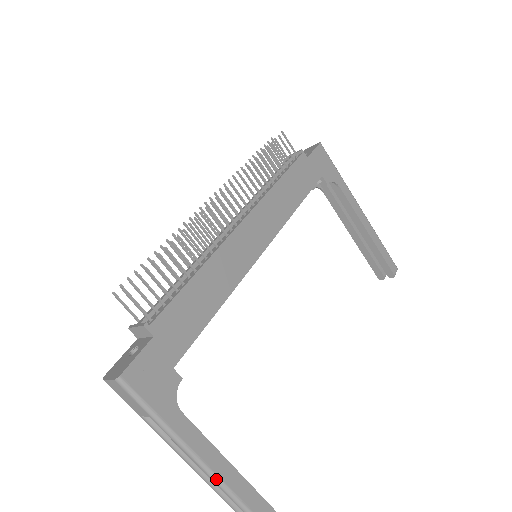
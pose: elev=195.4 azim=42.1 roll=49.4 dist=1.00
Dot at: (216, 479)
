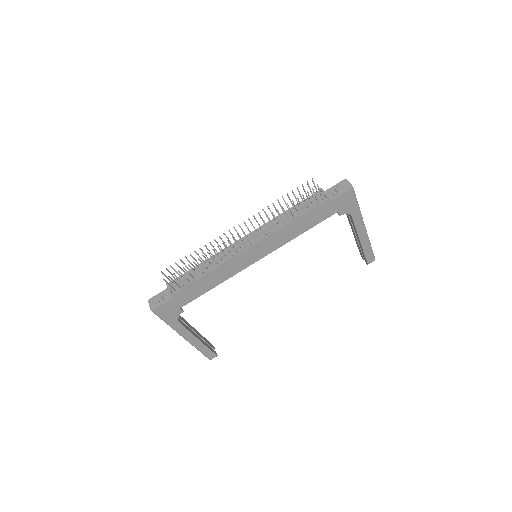
Dot at: occluded
